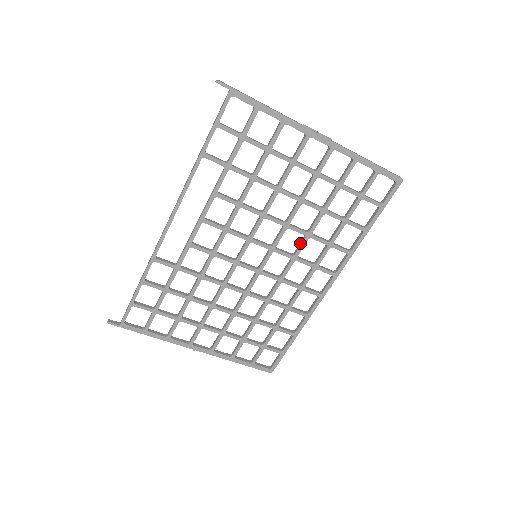
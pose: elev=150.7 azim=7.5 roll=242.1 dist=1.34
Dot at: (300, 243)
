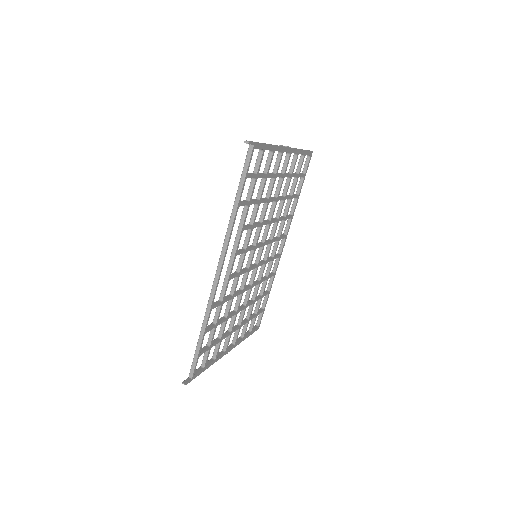
Dot at: (273, 229)
